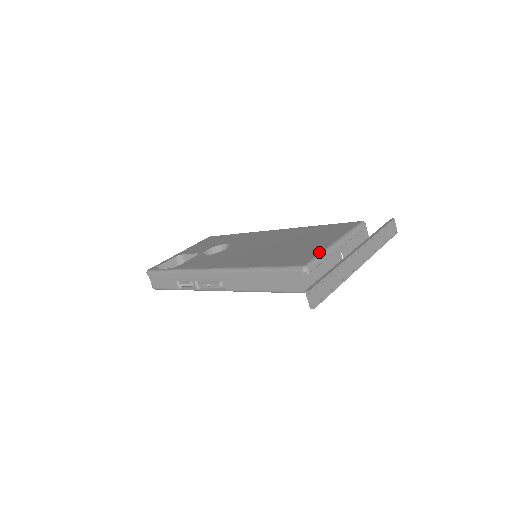
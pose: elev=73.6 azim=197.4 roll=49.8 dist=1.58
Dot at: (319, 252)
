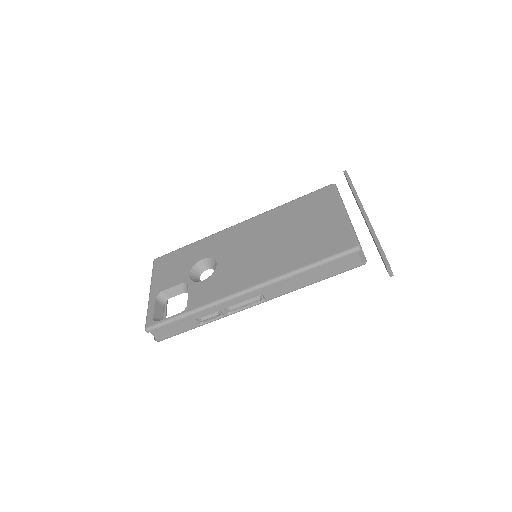
Dot at: (348, 228)
